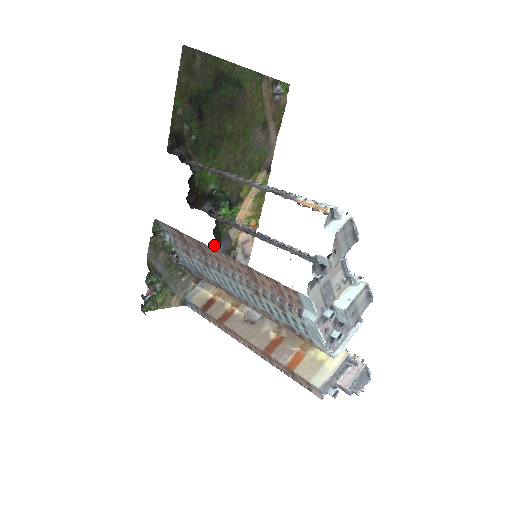
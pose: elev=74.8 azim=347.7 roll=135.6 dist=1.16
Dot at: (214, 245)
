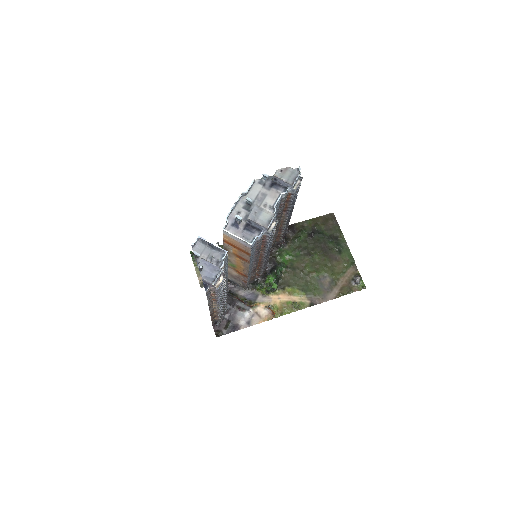
Dot at: (247, 286)
